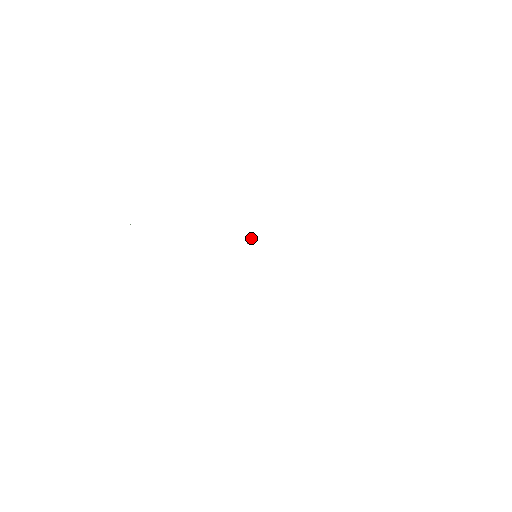
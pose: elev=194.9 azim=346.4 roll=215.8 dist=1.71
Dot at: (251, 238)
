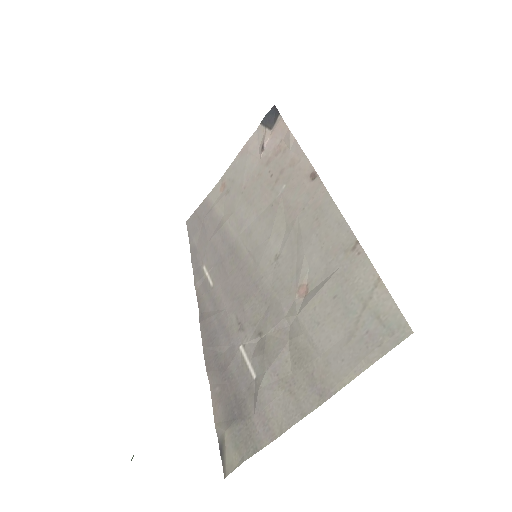
Dot at: (282, 300)
